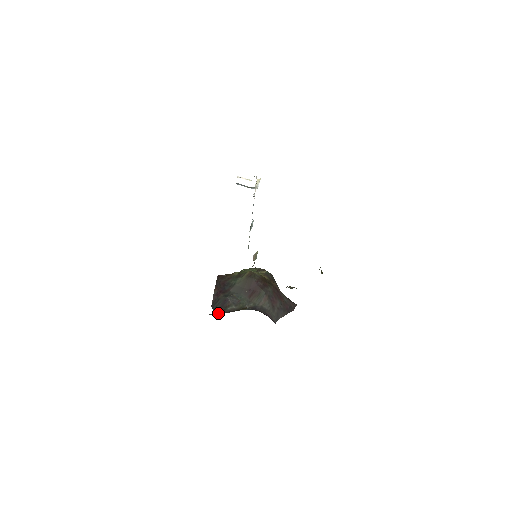
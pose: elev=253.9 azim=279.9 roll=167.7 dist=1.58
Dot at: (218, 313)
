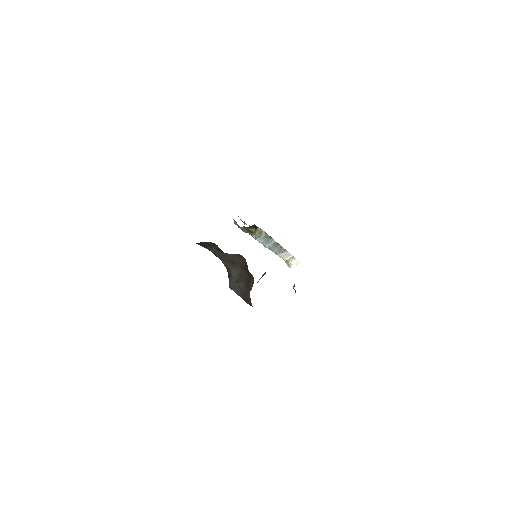
Dot at: occluded
